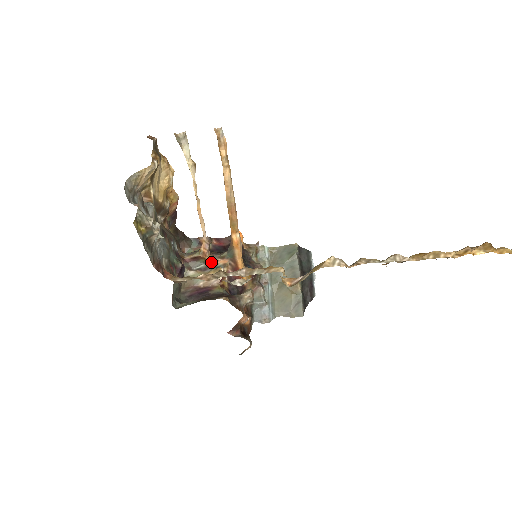
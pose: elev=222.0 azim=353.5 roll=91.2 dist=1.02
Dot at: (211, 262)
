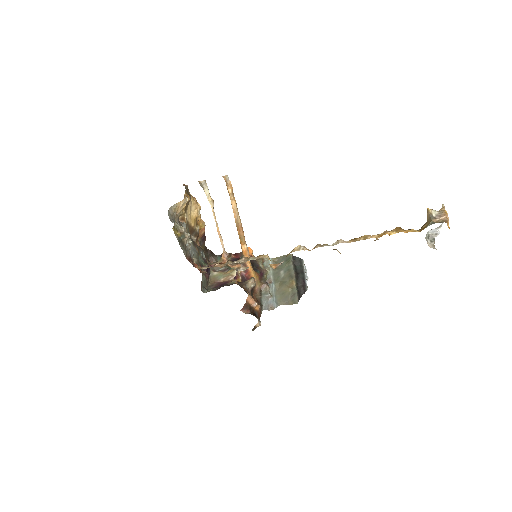
Dot at: (229, 266)
